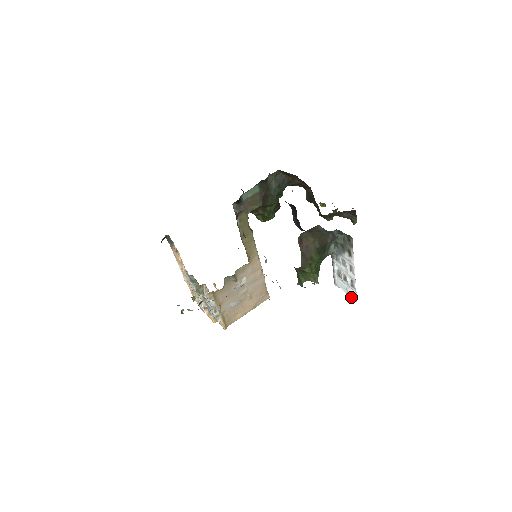
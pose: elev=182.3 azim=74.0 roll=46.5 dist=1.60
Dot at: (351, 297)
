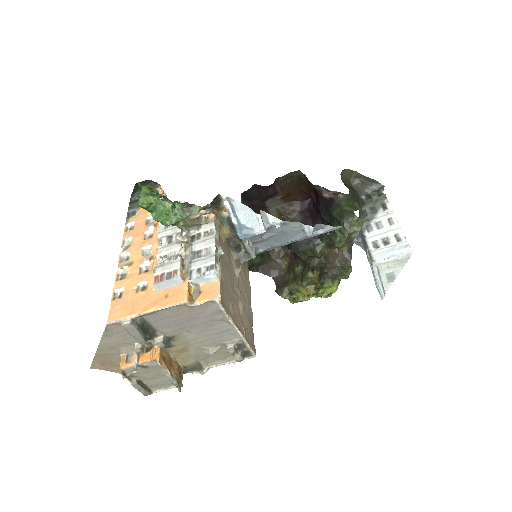
Dot at: (403, 254)
